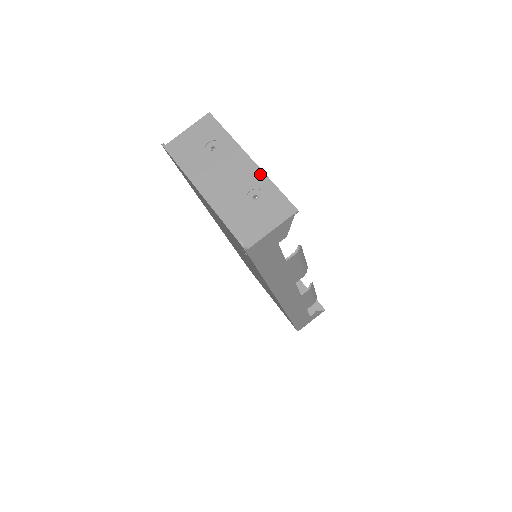
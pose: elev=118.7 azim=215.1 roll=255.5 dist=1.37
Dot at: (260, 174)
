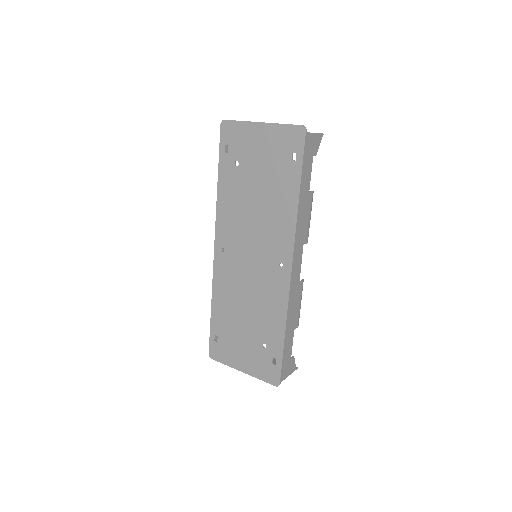
Dot at: occluded
